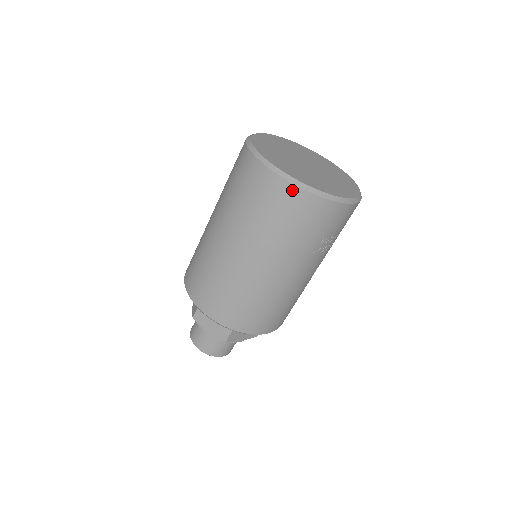
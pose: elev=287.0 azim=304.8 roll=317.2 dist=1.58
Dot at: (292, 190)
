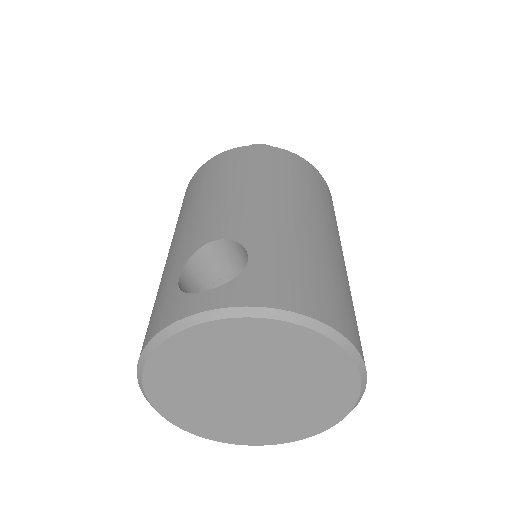
Dot at: occluded
